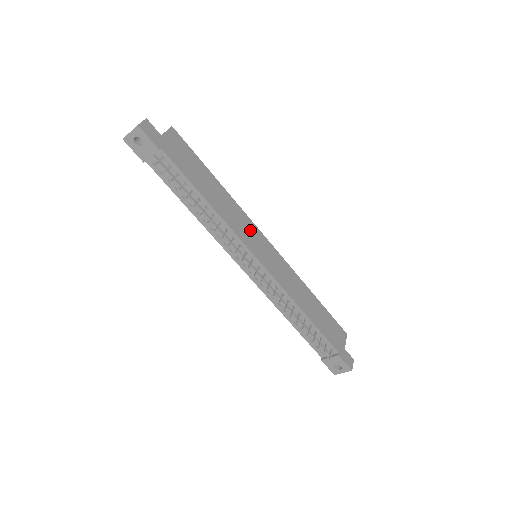
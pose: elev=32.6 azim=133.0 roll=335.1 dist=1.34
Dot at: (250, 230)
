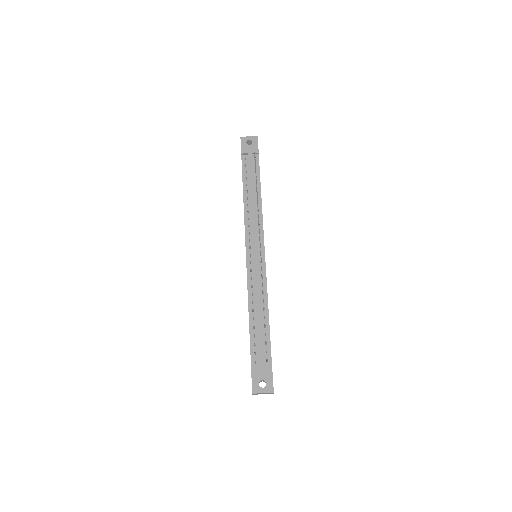
Dot at: occluded
